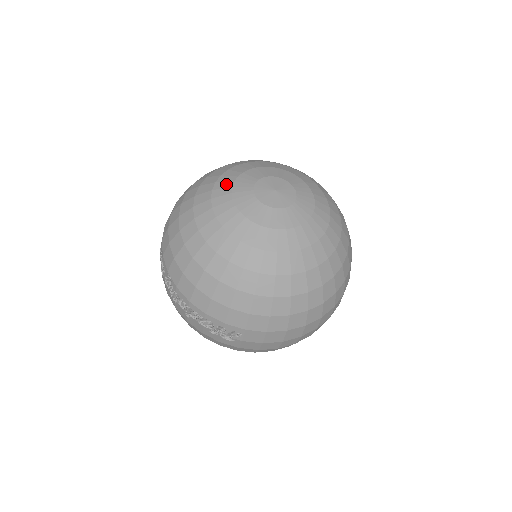
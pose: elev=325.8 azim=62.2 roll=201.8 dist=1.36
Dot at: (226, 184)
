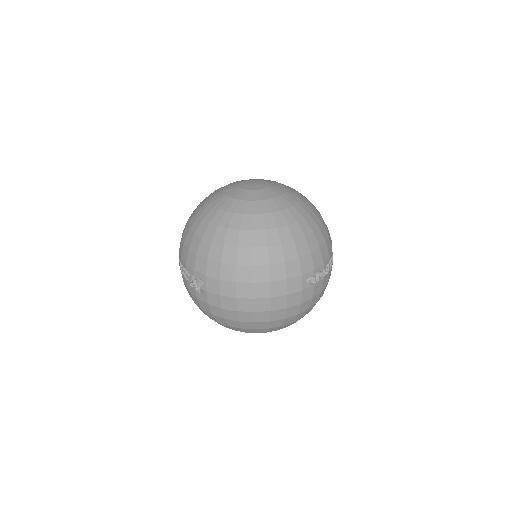
Dot at: occluded
